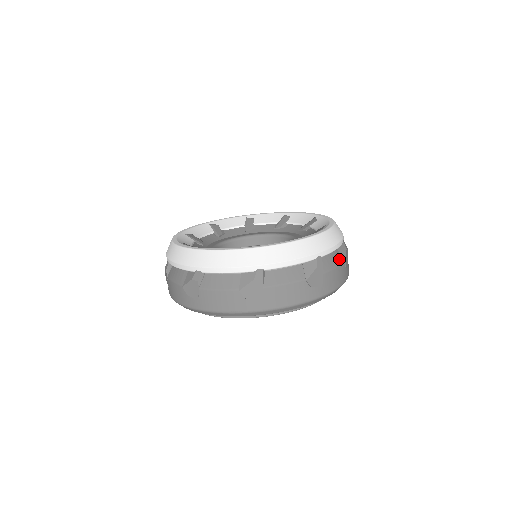
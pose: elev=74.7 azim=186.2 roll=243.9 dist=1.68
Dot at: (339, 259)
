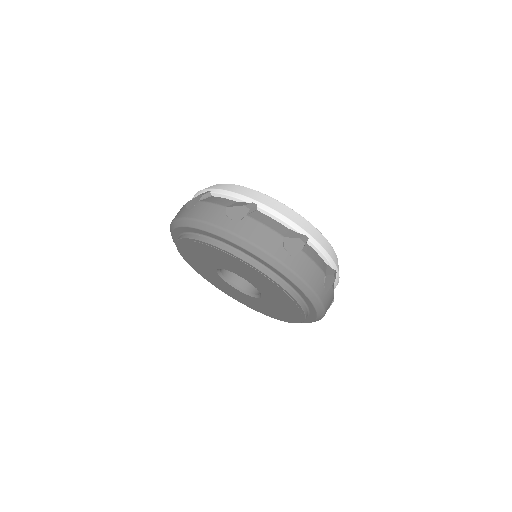
Dot at: (279, 230)
